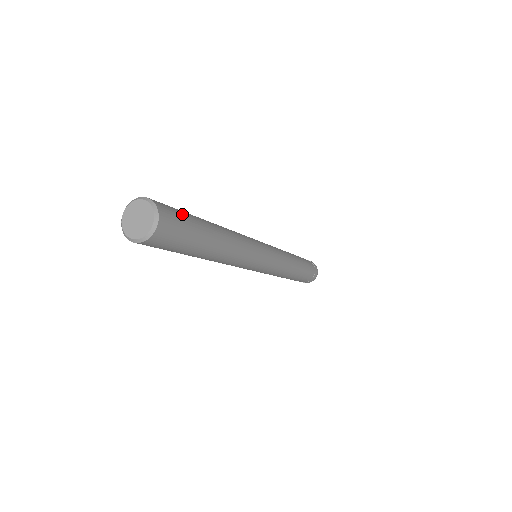
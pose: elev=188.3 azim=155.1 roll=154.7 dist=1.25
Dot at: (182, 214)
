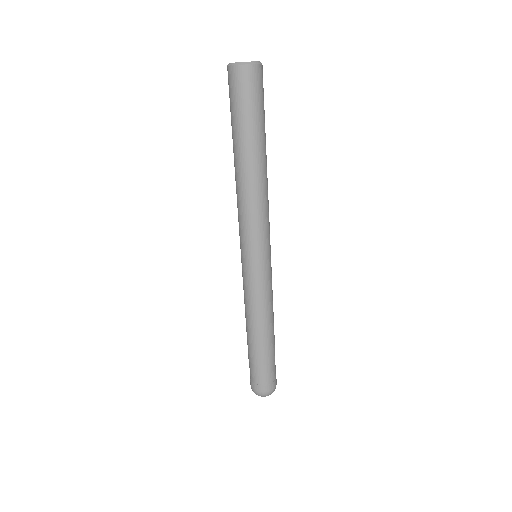
Dot at: occluded
